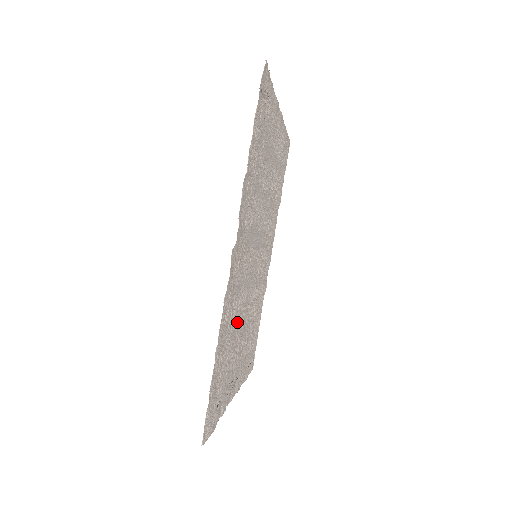
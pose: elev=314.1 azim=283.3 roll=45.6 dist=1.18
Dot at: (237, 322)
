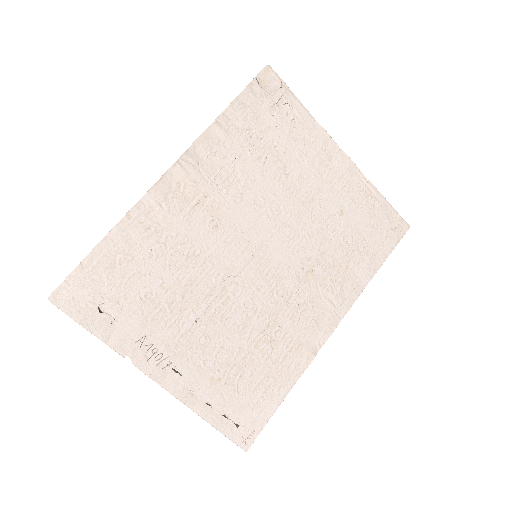
Dot at: (183, 277)
